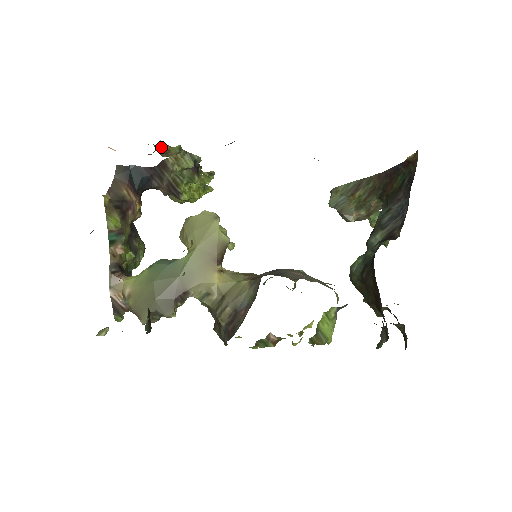
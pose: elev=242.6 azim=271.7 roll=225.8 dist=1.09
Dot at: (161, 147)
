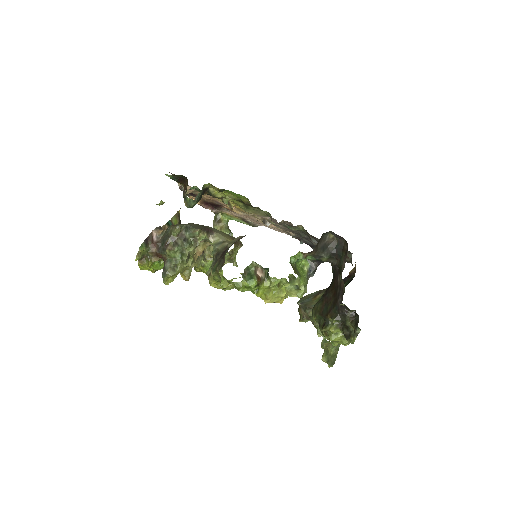
Dot at: (218, 219)
